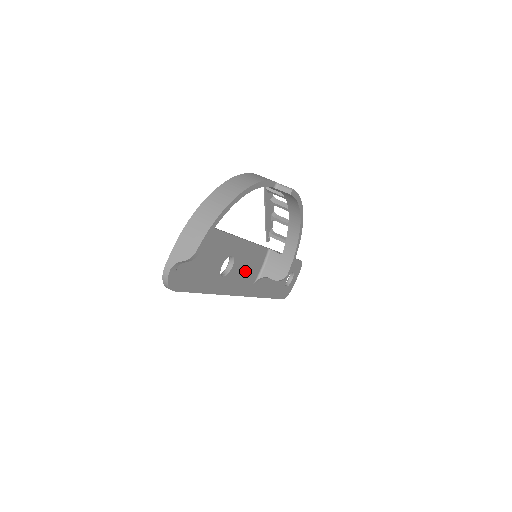
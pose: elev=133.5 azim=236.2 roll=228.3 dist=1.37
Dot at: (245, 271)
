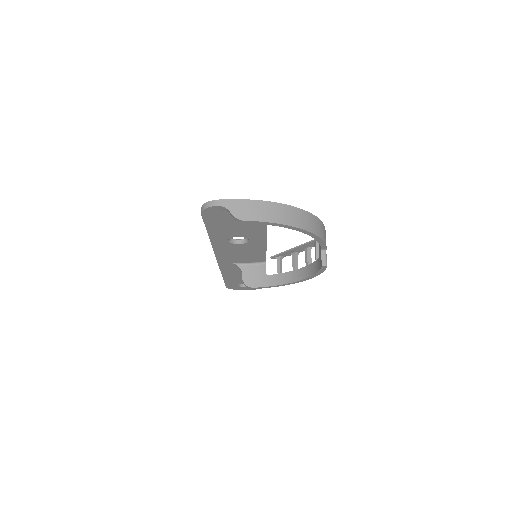
Dot at: (239, 253)
